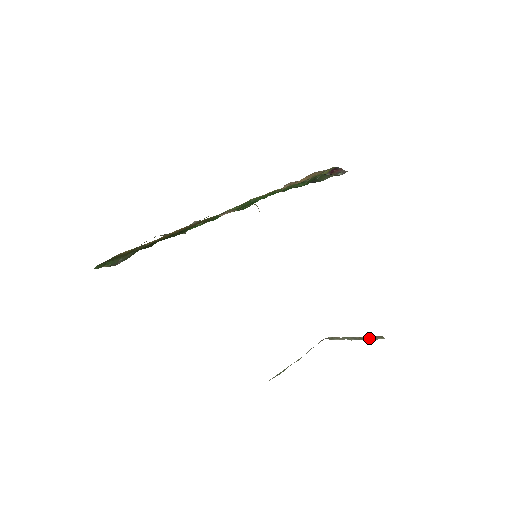
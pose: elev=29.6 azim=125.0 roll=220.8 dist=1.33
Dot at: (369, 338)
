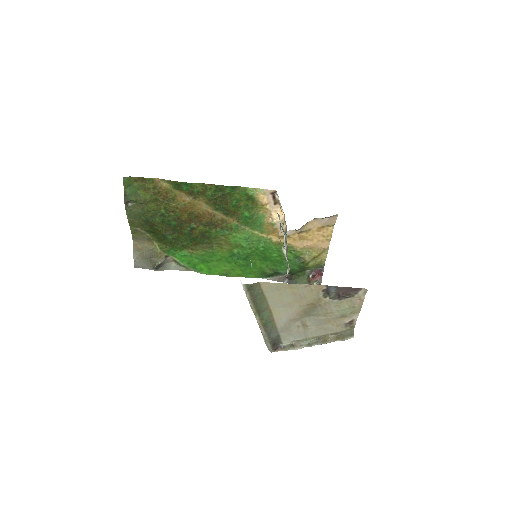
Dot at: (336, 339)
